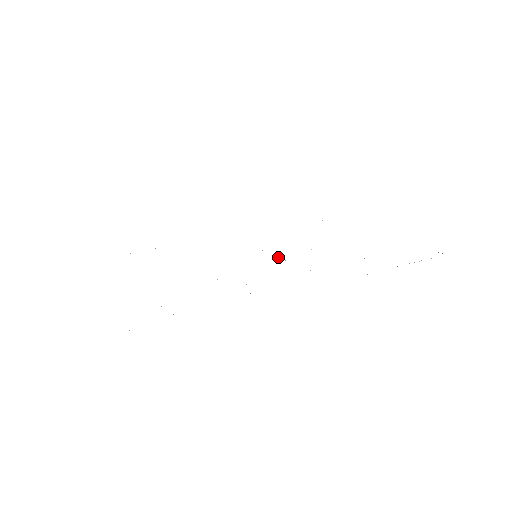
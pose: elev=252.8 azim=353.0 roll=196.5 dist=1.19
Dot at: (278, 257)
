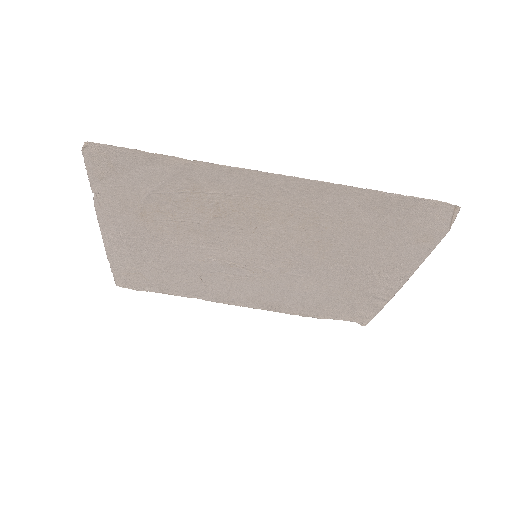
Dot at: (277, 248)
